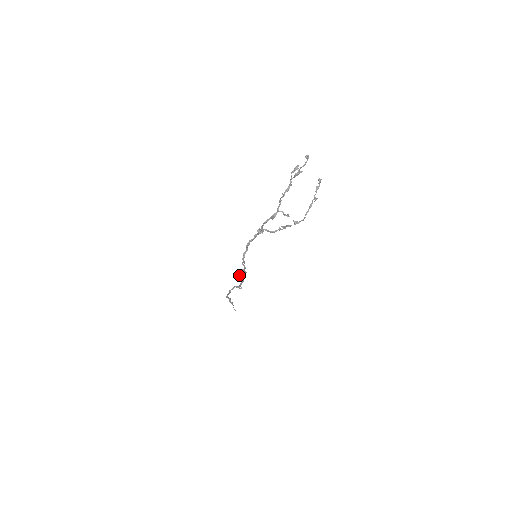
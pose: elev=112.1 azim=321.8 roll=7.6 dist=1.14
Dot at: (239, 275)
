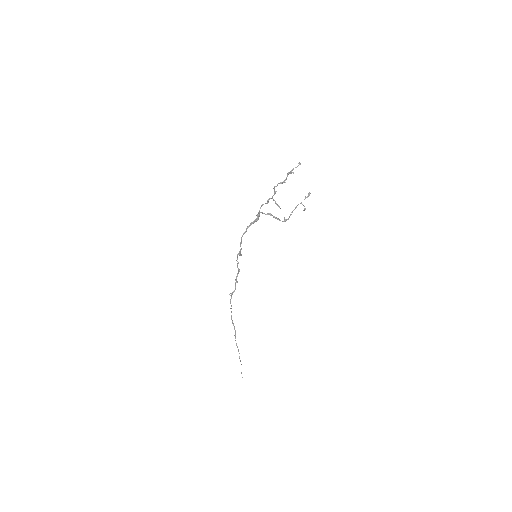
Dot at: (237, 259)
